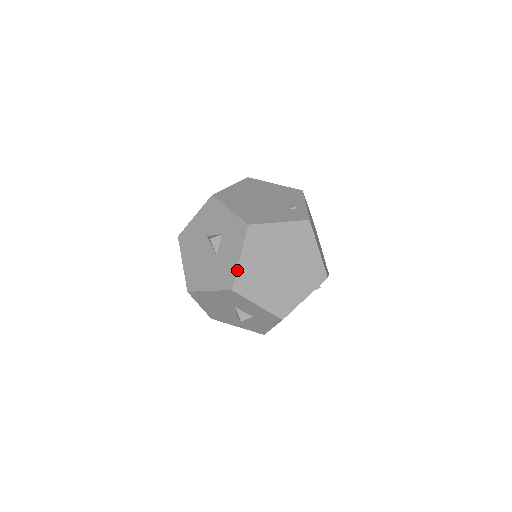
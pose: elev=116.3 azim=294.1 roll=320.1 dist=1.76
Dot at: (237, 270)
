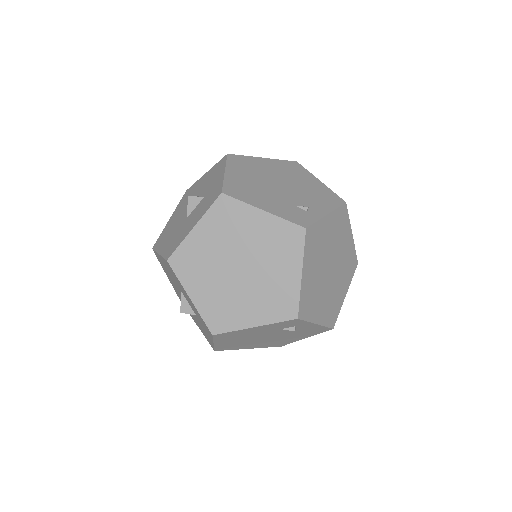
Dot at: (184, 240)
